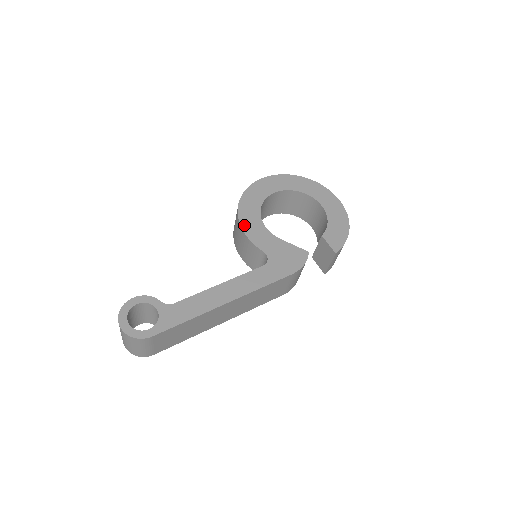
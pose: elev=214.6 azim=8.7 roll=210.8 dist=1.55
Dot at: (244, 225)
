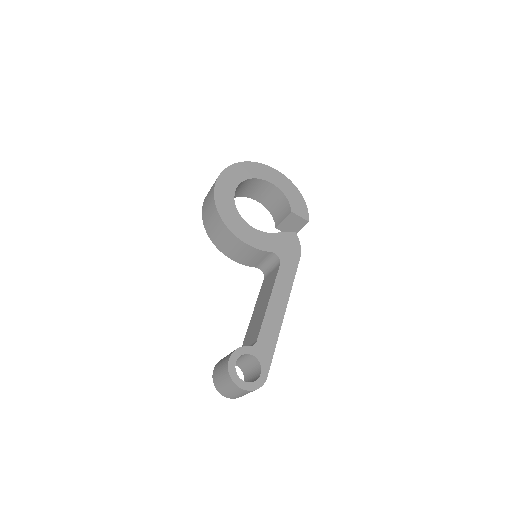
Dot at: (241, 237)
